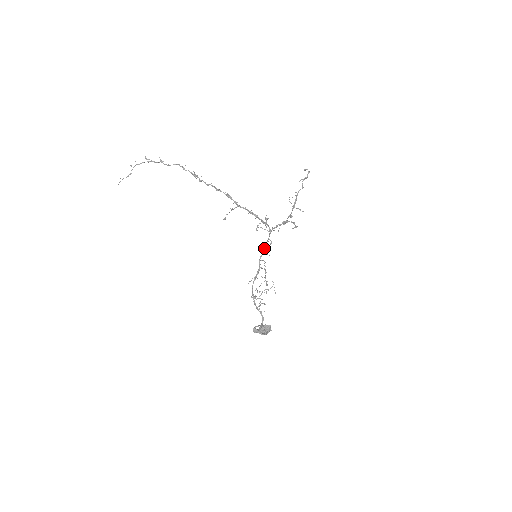
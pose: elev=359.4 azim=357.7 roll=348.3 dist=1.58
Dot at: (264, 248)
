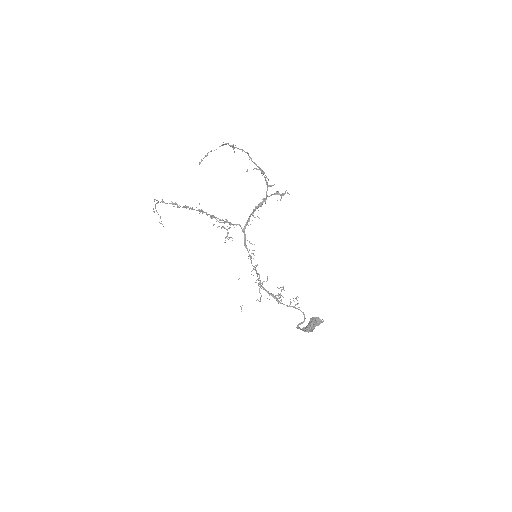
Dot at: (248, 252)
